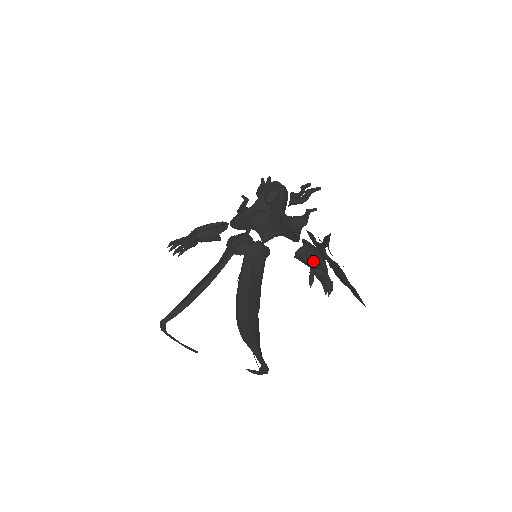
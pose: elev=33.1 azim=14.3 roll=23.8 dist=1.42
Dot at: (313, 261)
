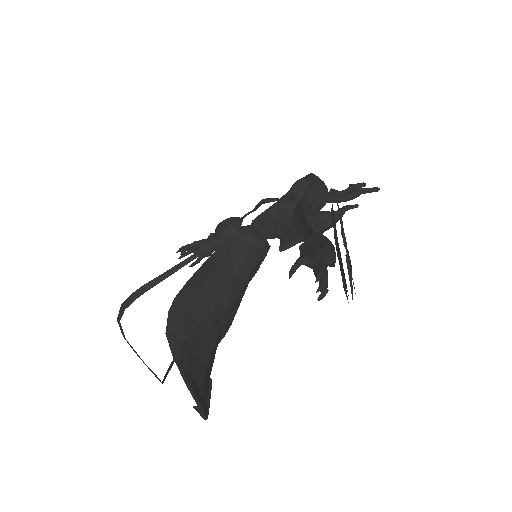
Dot at: (314, 252)
